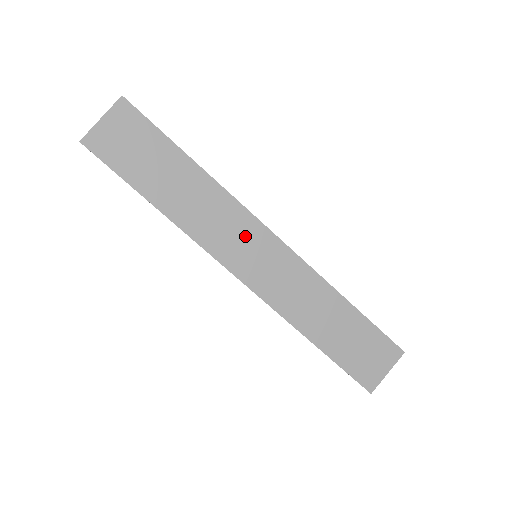
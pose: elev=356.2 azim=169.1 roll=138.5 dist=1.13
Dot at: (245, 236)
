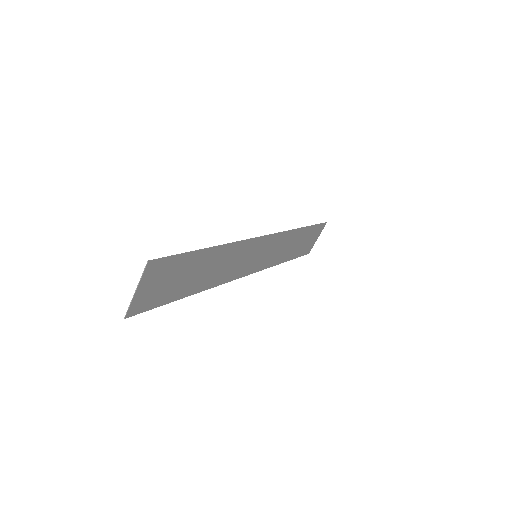
Dot at: (250, 253)
